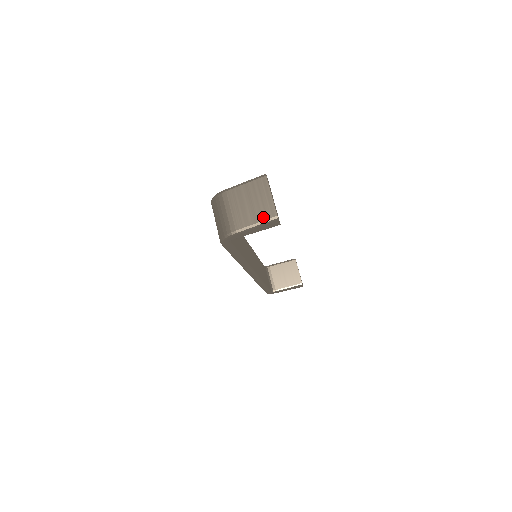
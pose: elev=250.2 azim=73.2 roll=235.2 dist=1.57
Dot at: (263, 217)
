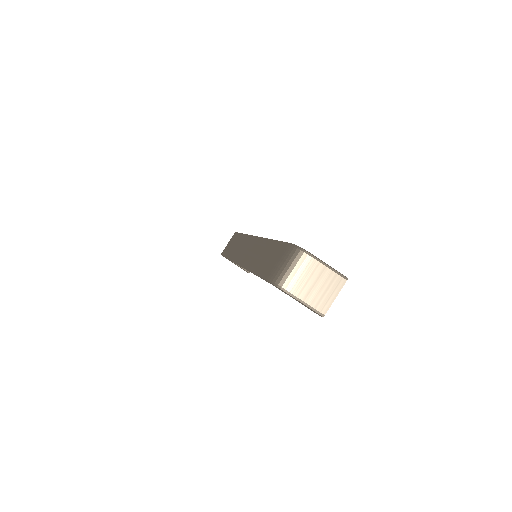
Dot at: (316, 305)
